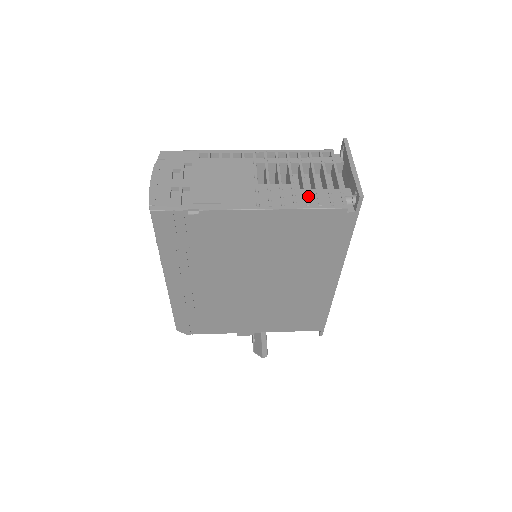
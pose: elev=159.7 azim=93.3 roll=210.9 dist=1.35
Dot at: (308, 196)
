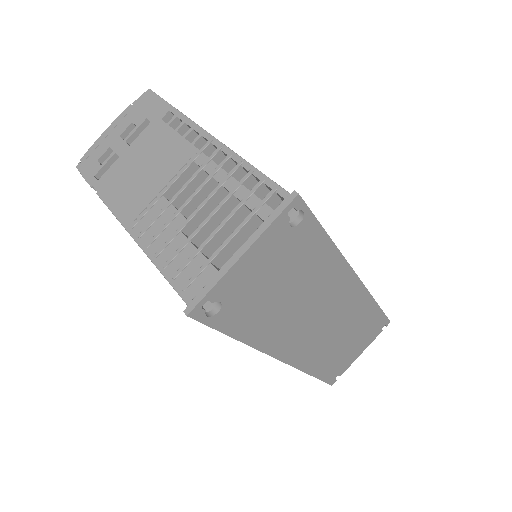
Dot at: (179, 253)
